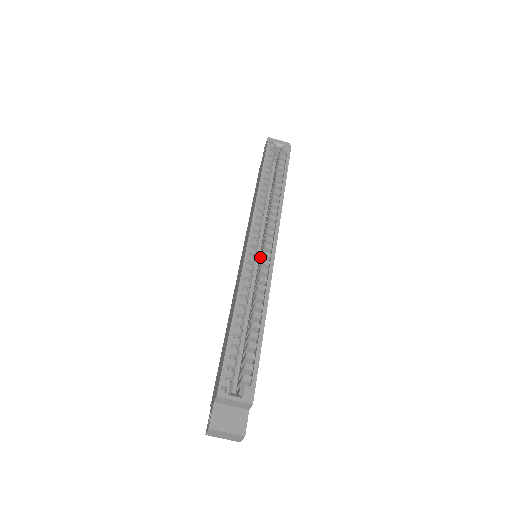
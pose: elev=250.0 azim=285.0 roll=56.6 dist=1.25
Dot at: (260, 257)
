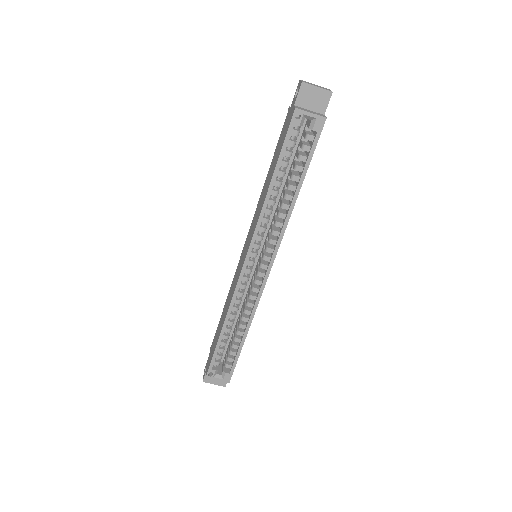
Dot at: (259, 261)
